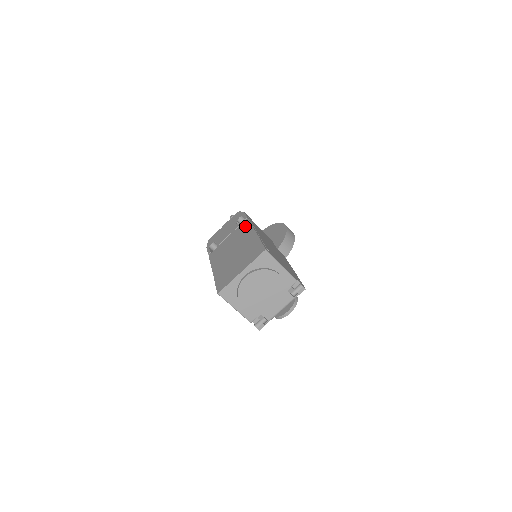
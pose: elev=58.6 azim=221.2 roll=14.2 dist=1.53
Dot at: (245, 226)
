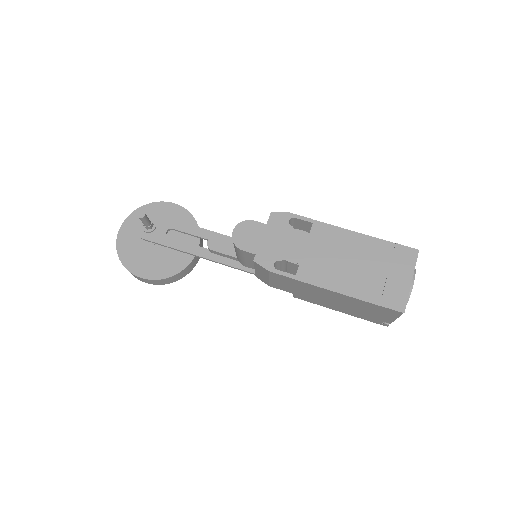
Dot at: (326, 230)
